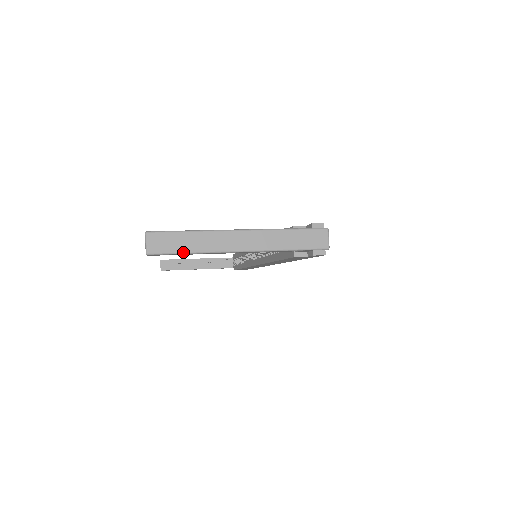
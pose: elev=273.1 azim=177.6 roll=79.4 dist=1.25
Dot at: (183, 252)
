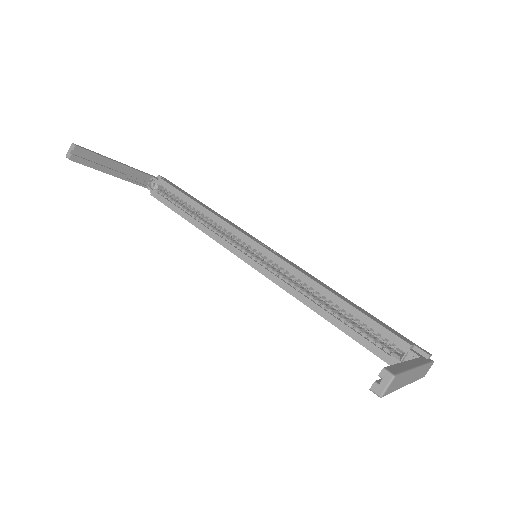
Dot at: occluded
